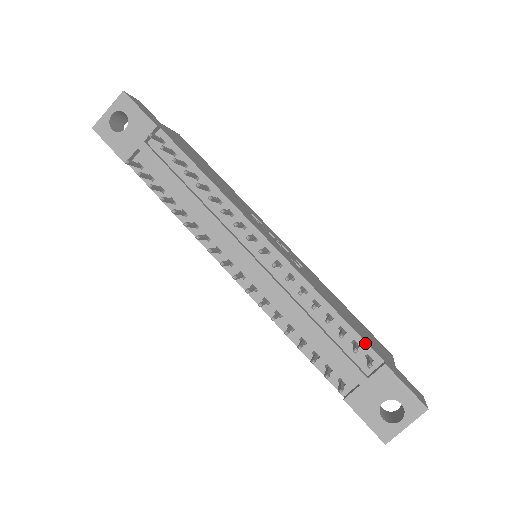
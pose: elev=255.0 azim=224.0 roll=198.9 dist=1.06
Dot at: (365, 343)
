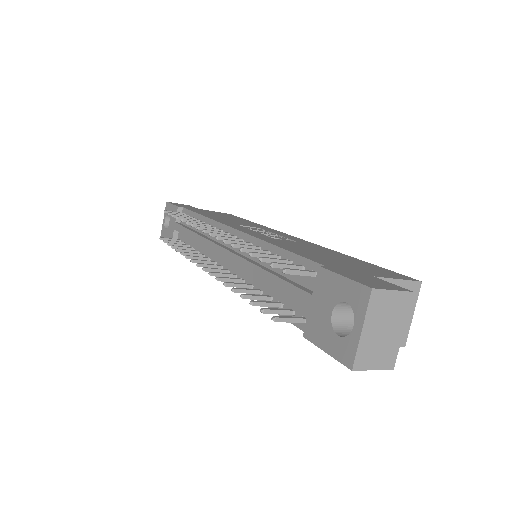
Dot at: (307, 260)
